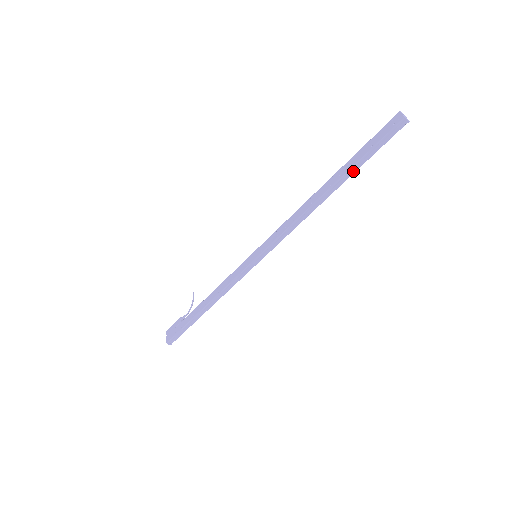
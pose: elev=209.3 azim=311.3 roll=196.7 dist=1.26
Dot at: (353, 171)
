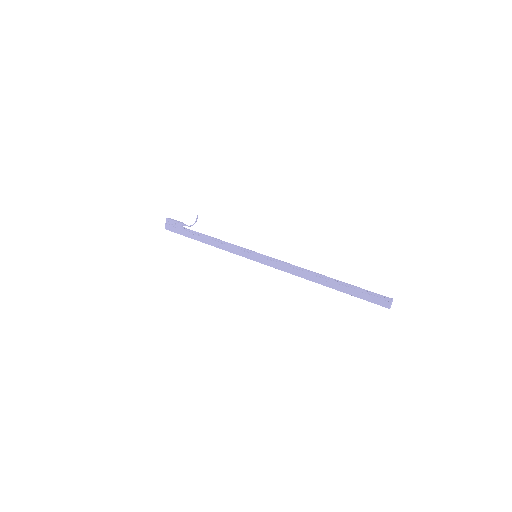
Dot at: (343, 292)
